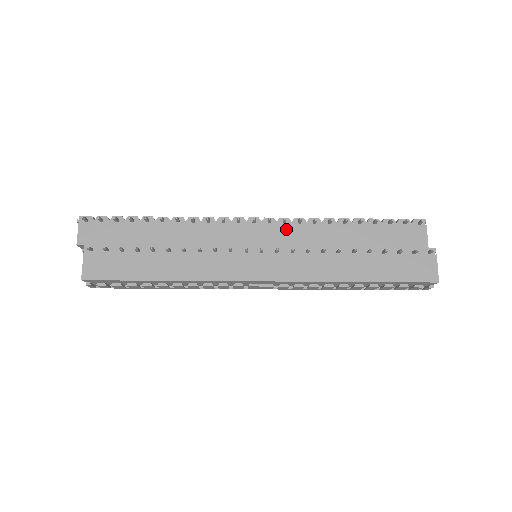
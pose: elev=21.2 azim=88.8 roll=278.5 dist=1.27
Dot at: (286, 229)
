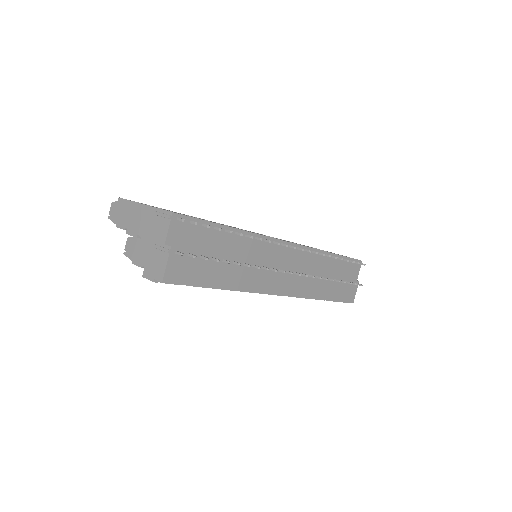
Dot at: (304, 256)
